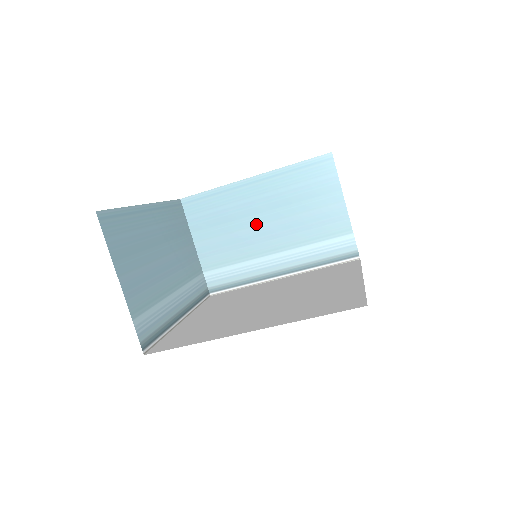
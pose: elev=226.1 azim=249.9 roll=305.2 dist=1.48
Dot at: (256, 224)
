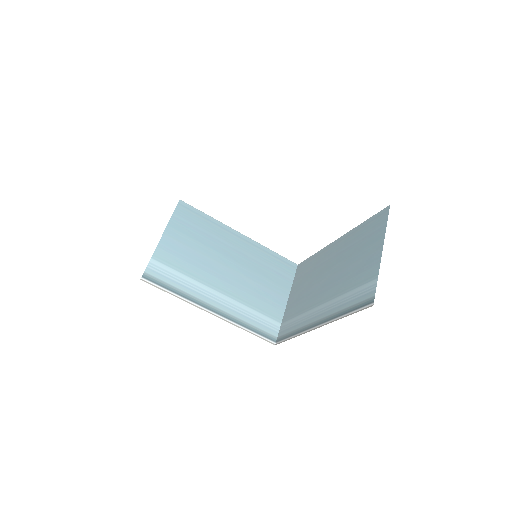
Dot at: (221, 262)
